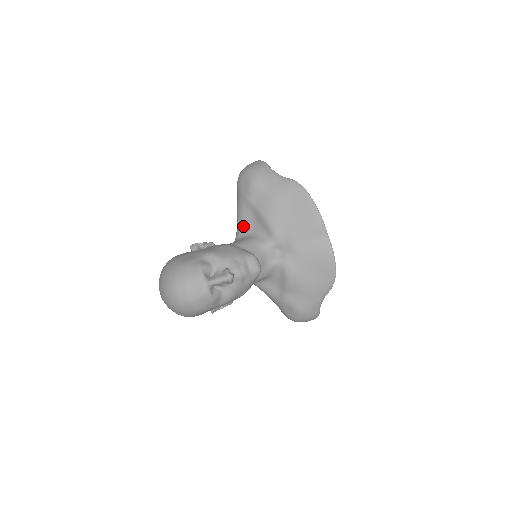
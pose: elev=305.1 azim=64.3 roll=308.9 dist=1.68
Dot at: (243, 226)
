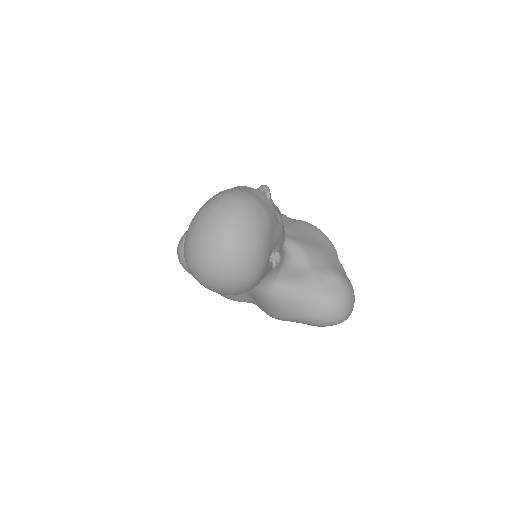
Dot at: occluded
